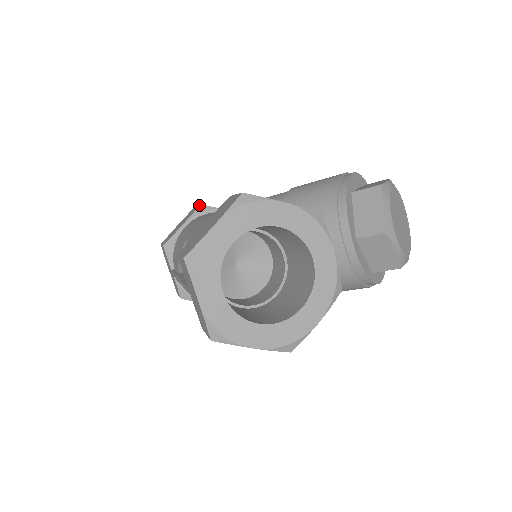
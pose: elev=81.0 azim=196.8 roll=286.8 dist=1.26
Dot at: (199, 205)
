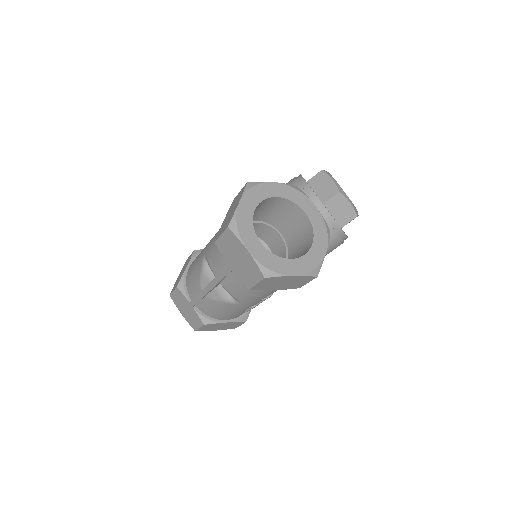
Dot at: (193, 251)
